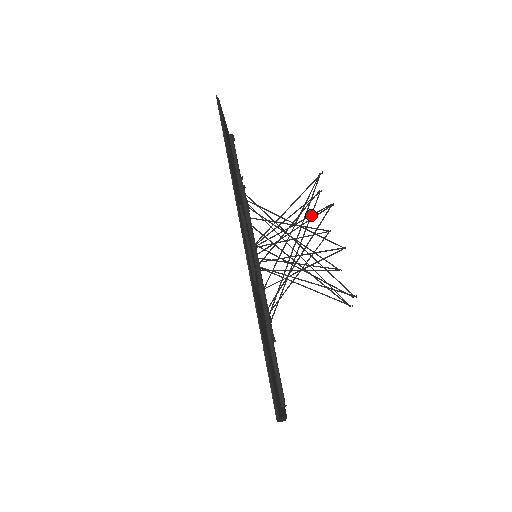
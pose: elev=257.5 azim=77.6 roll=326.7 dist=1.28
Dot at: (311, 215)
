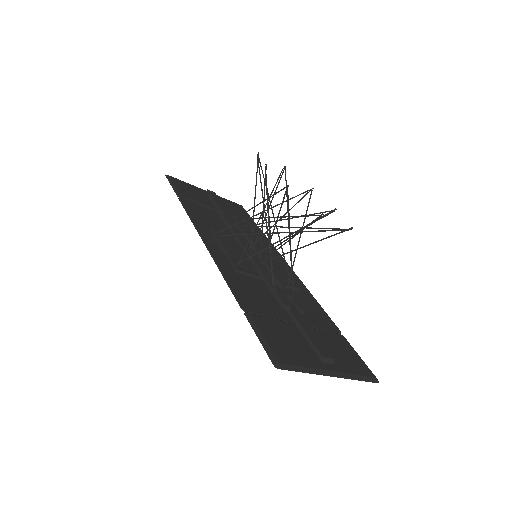
Dot at: occluded
